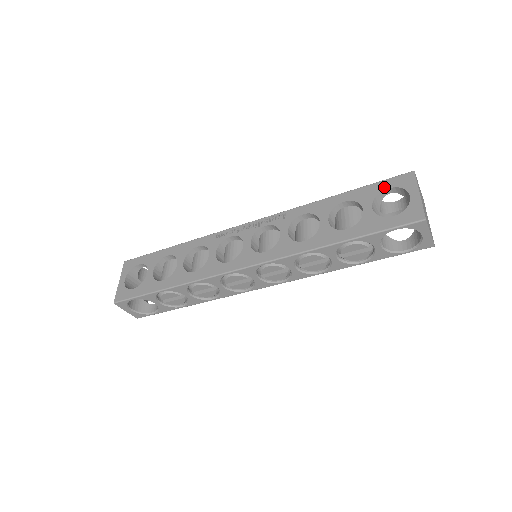
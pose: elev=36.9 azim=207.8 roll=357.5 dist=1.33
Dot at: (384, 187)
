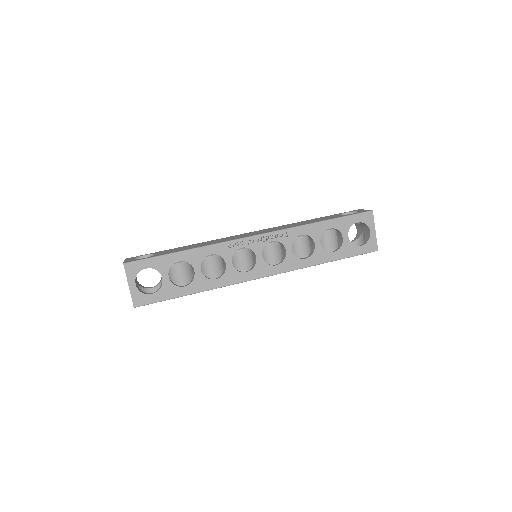
Dot at: (355, 221)
